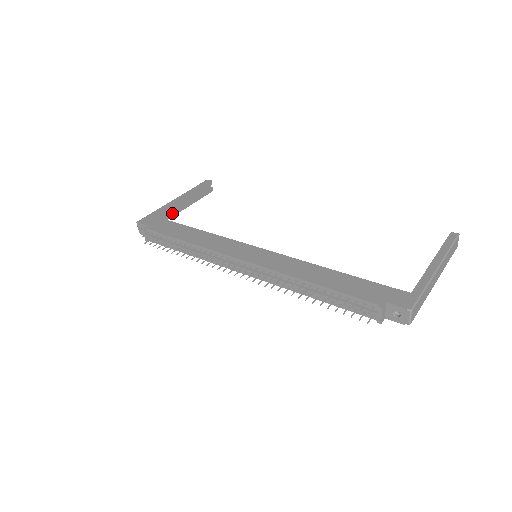
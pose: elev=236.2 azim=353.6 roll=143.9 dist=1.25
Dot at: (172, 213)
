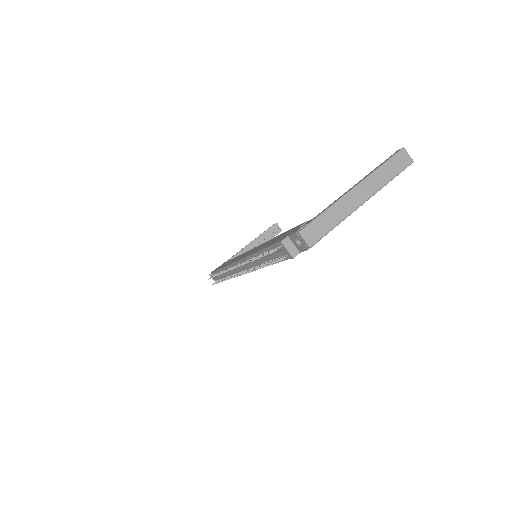
Dot at: occluded
